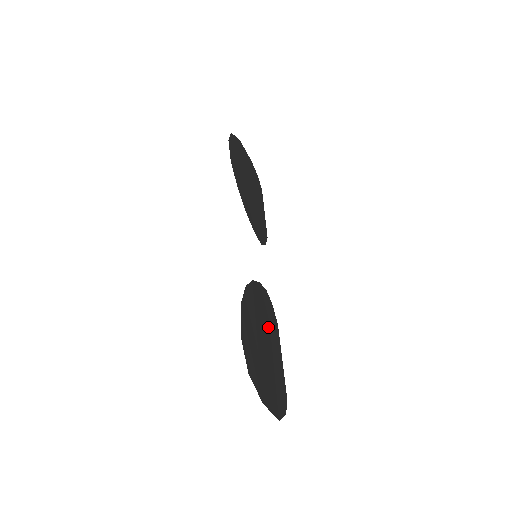
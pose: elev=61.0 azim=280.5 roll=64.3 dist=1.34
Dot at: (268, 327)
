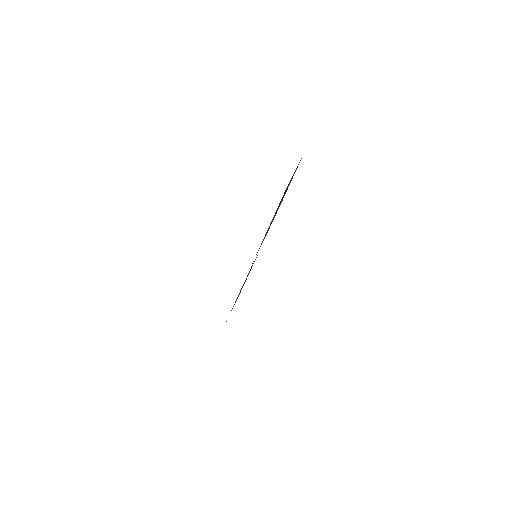
Dot at: occluded
